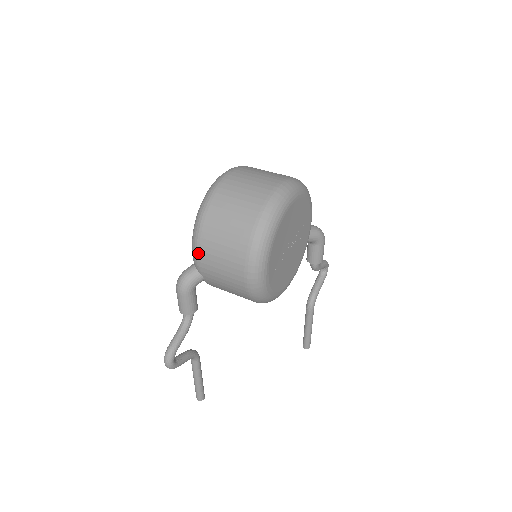
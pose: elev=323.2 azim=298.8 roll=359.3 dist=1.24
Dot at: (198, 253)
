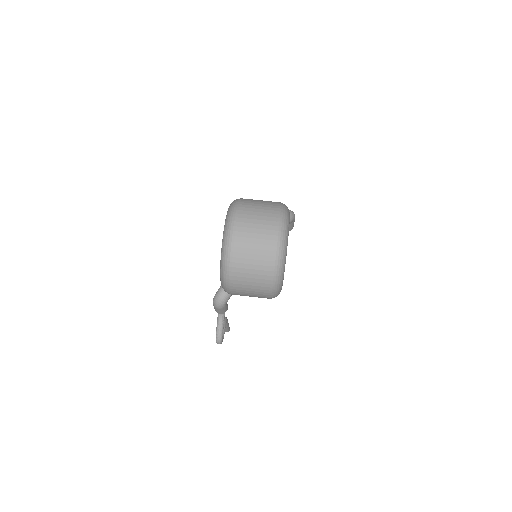
Dot at: (230, 290)
